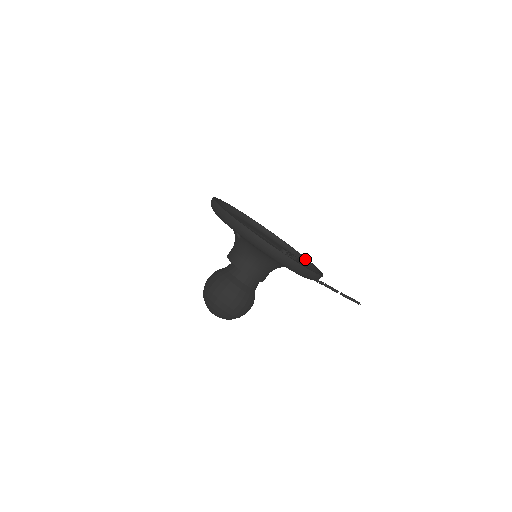
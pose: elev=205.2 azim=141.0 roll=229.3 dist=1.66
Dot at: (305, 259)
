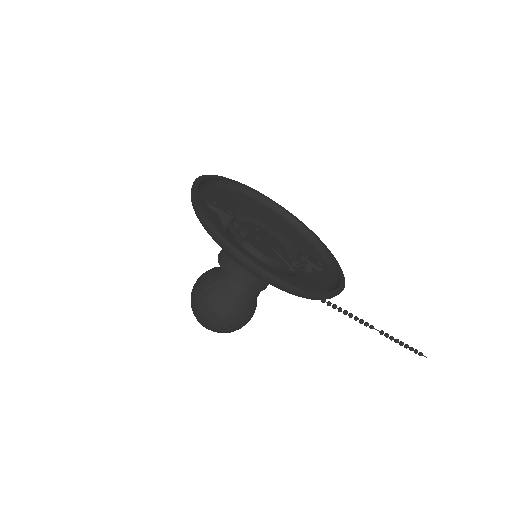
Dot at: (338, 273)
